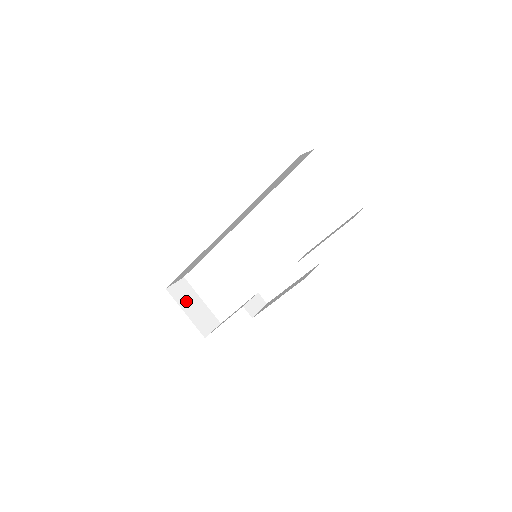
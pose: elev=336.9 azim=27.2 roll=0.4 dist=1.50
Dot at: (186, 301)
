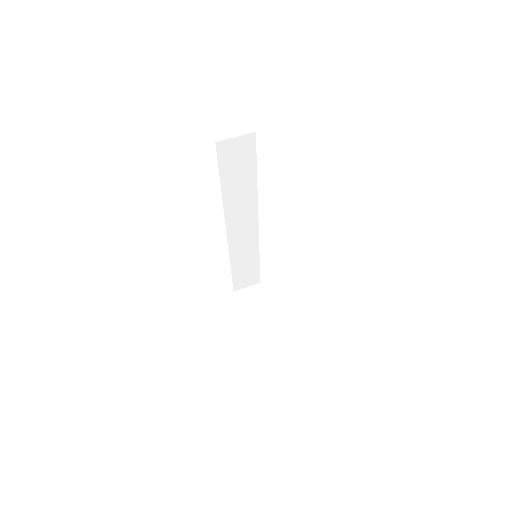
Dot at: (251, 305)
